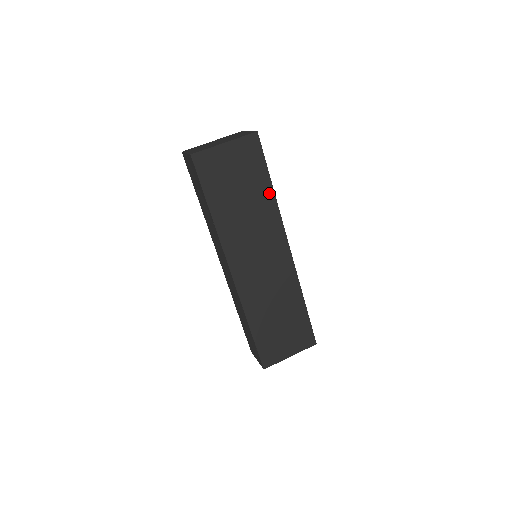
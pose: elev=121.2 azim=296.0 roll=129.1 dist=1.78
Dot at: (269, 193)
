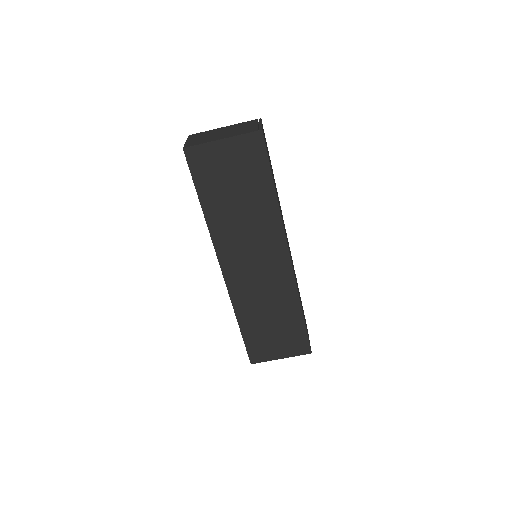
Dot at: (271, 198)
